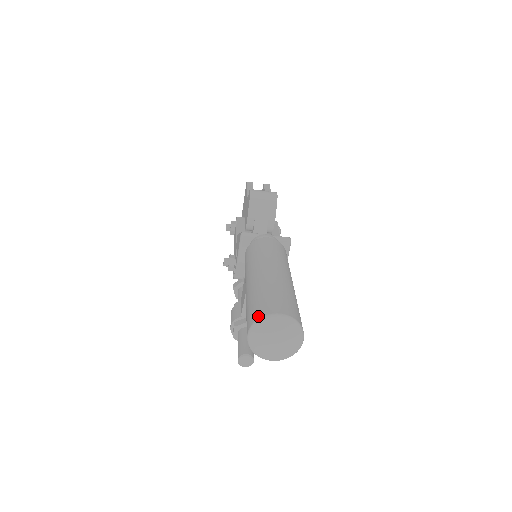
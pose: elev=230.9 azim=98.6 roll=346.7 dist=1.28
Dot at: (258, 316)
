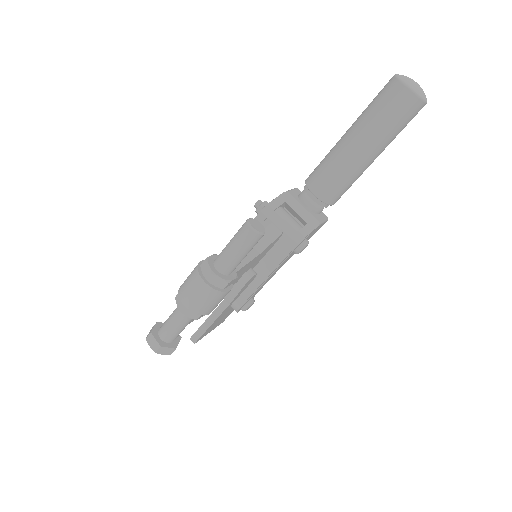
Dot at: occluded
